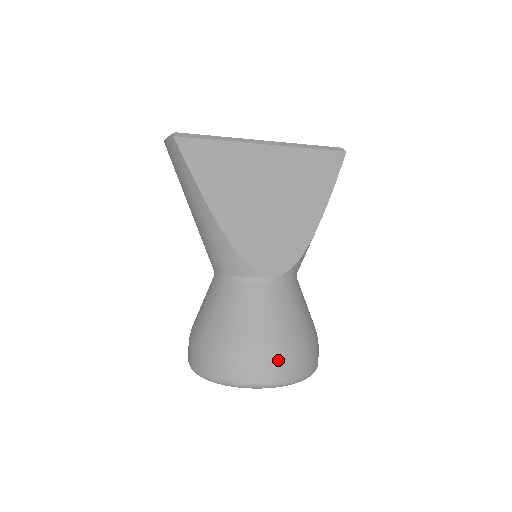
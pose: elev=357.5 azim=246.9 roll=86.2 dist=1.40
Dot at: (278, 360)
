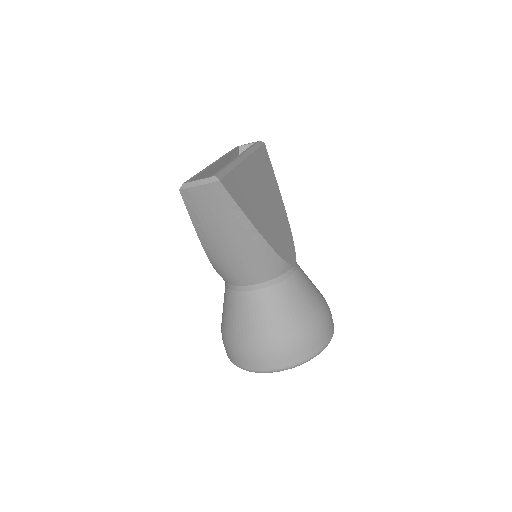
Dot at: (329, 317)
